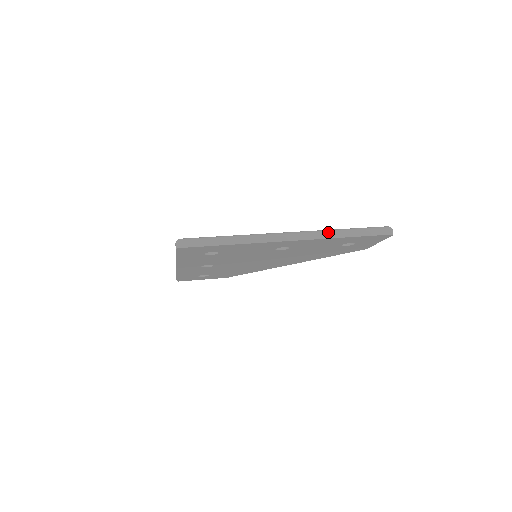
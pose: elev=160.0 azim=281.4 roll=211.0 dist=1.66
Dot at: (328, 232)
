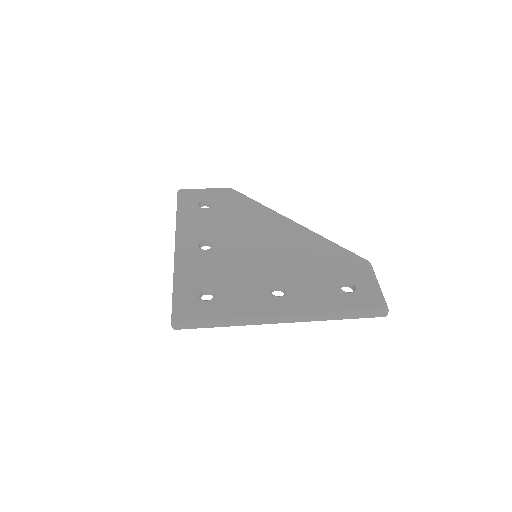
Dot at: (322, 317)
